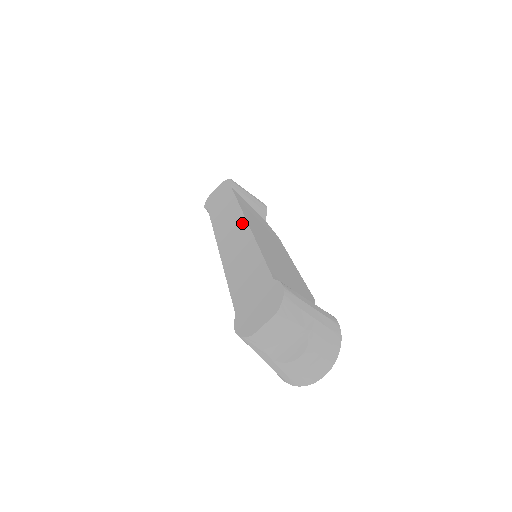
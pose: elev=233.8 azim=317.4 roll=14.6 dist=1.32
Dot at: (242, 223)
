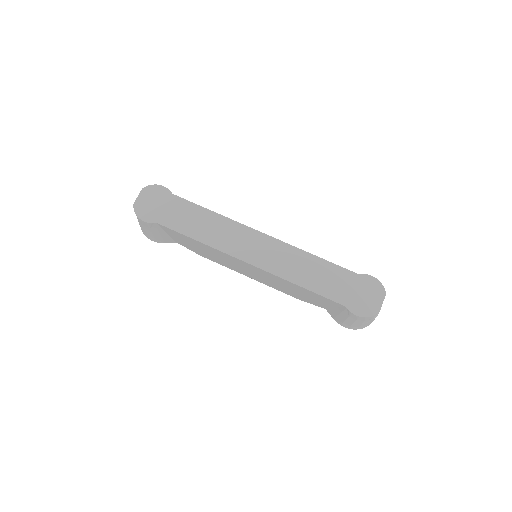
Dot at: (258, 235)
